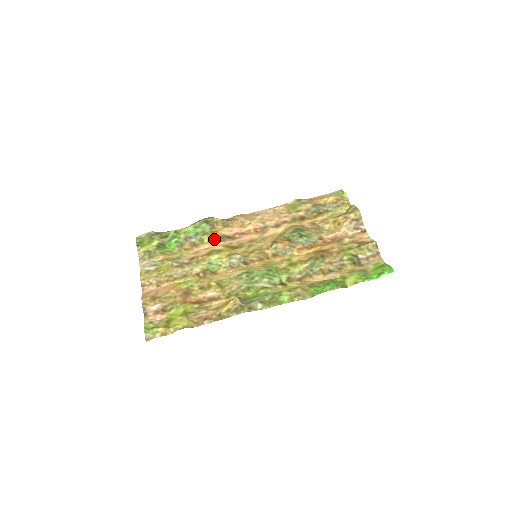
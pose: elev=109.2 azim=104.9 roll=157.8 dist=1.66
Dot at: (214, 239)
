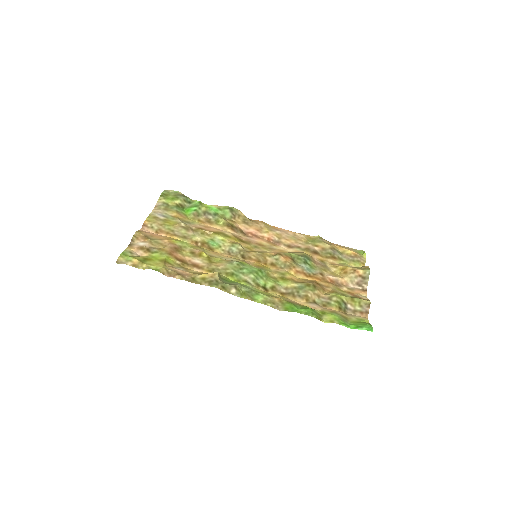
Dot at: (229, 226)
